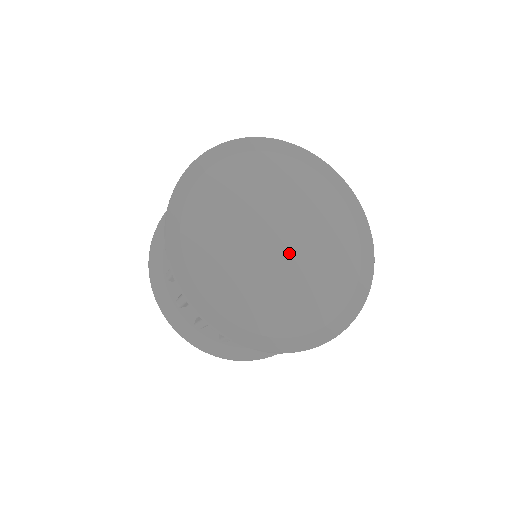
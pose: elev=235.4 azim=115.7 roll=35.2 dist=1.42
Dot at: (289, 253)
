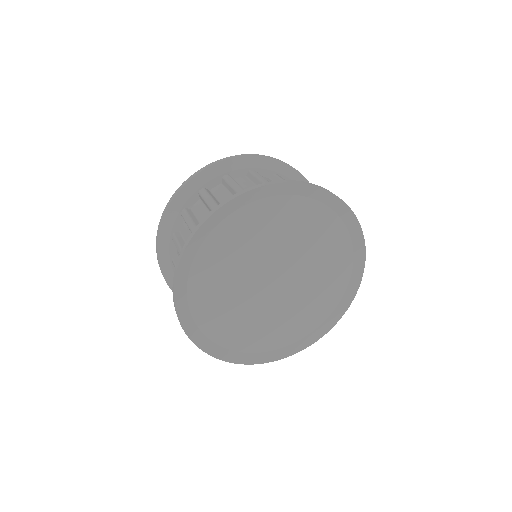
Dot at: (273, 294)
